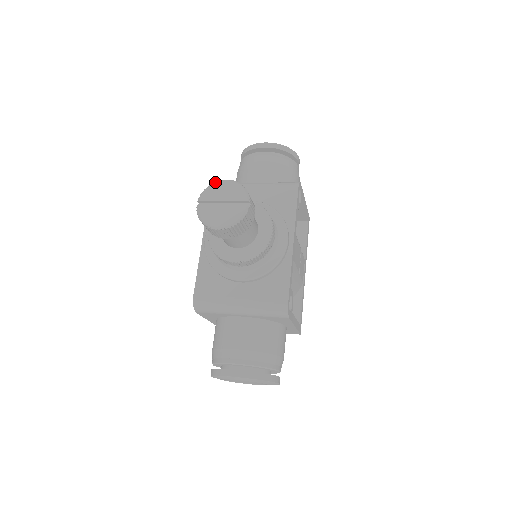
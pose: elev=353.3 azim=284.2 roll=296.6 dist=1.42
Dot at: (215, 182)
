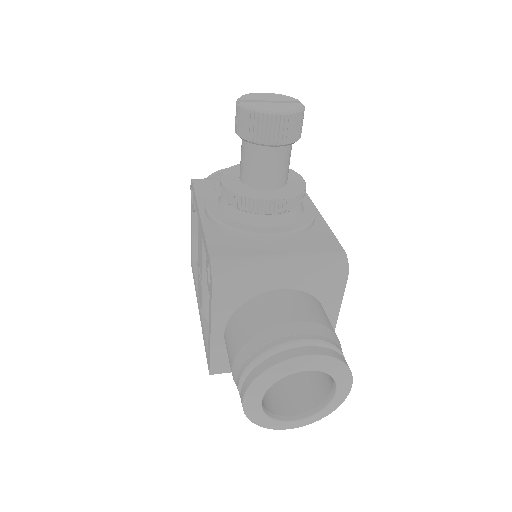
Dot at: (251, 93)
